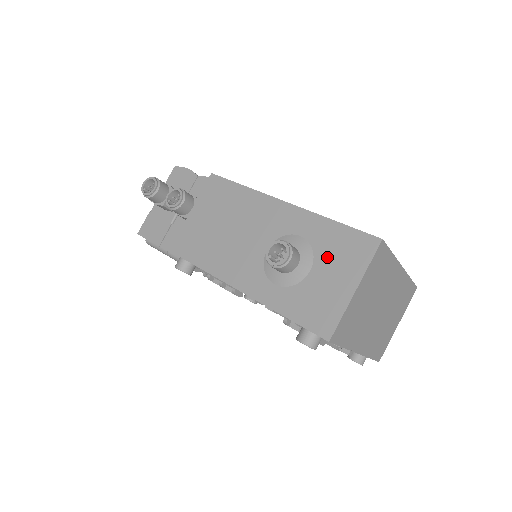
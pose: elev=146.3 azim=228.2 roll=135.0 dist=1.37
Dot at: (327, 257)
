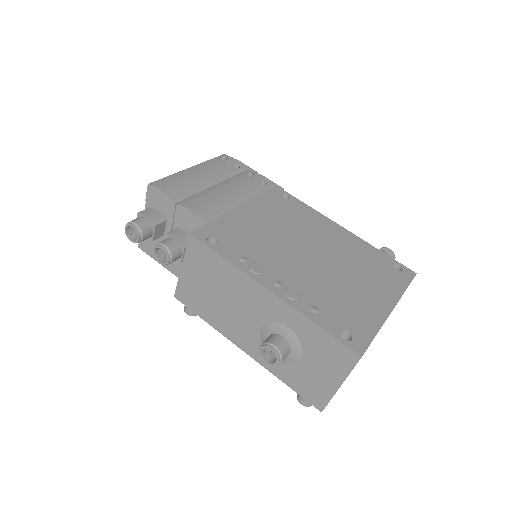
Dot at: (314, 353)
